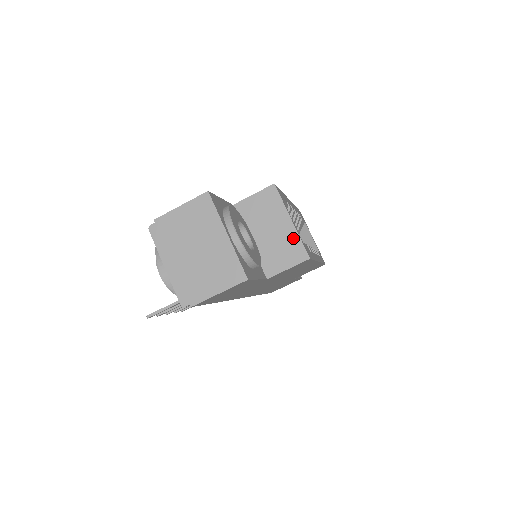
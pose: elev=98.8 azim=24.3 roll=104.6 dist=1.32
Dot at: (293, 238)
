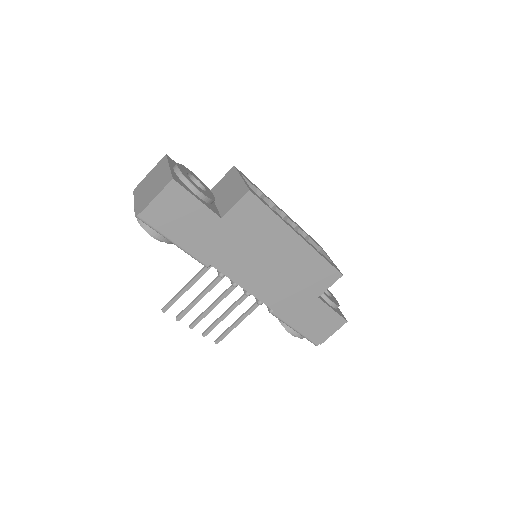
Dot at: (241, 186)
